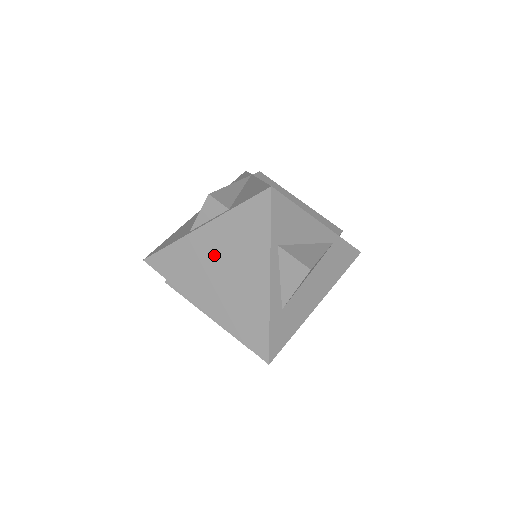
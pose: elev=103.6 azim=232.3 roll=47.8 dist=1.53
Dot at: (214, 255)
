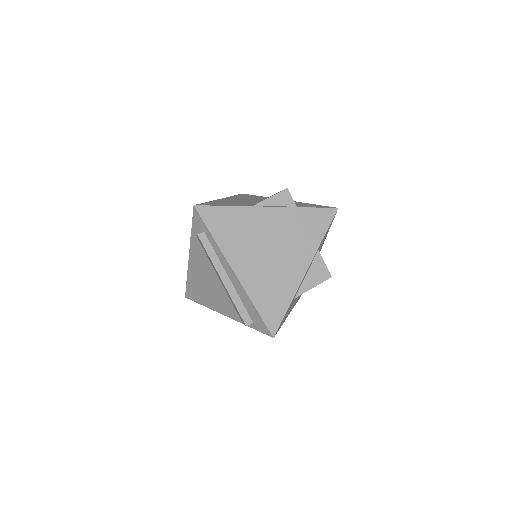
Dot at: (270, 233)
